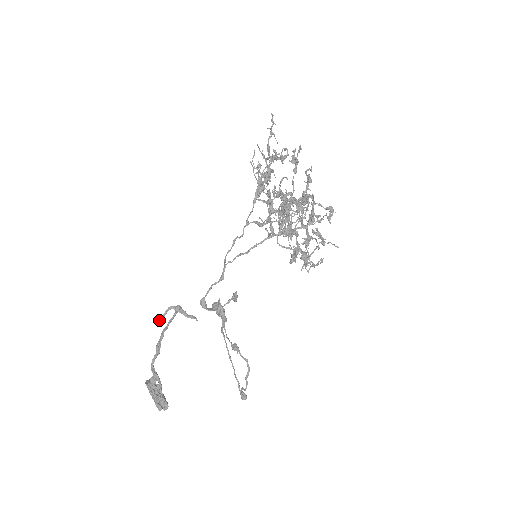
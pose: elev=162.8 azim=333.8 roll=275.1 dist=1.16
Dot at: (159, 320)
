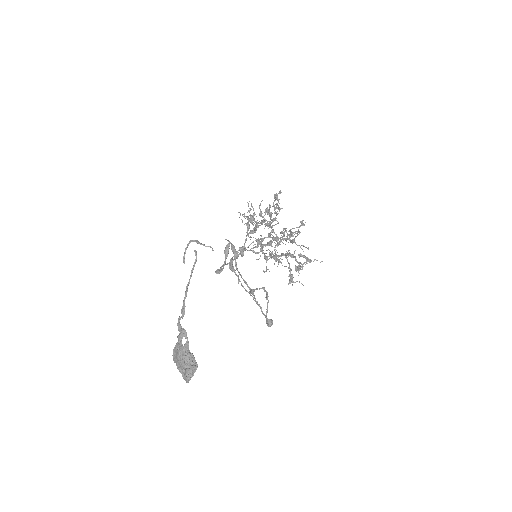
Dot at: occluded
